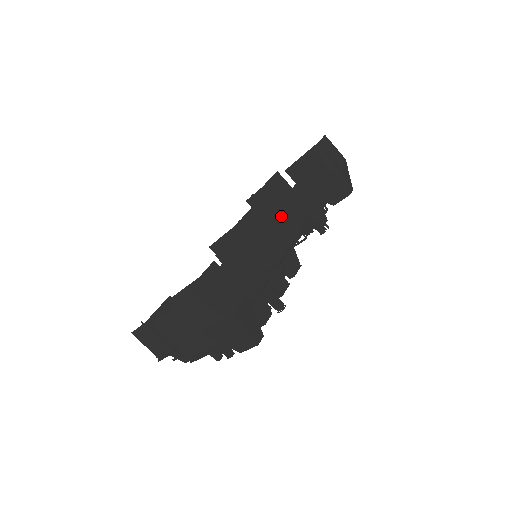
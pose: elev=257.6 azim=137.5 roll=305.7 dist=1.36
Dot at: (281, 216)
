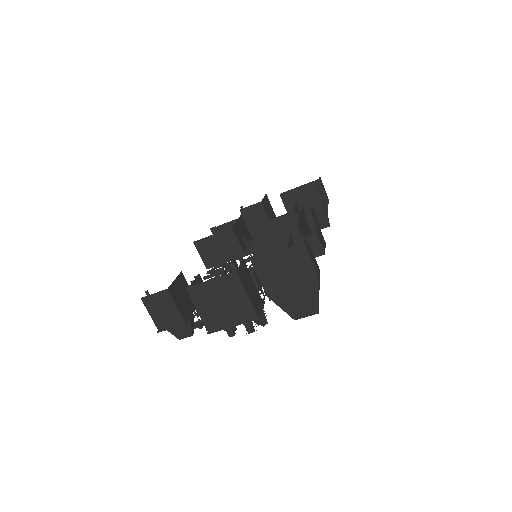
Dot at: (305, 224)
